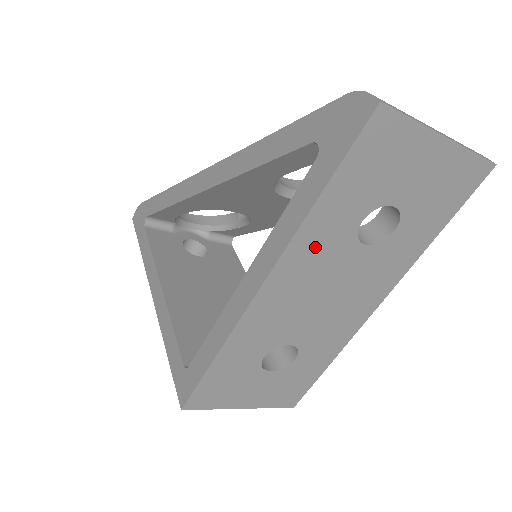
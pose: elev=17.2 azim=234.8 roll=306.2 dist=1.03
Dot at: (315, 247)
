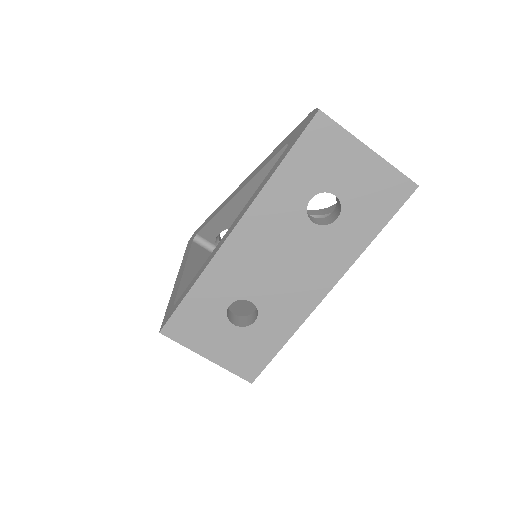
Dot at: (274, 210)
